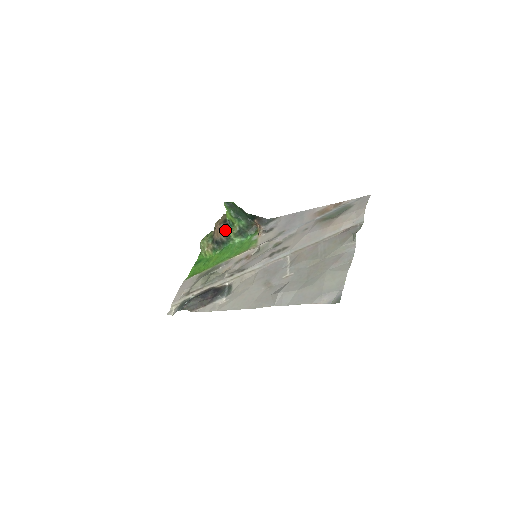
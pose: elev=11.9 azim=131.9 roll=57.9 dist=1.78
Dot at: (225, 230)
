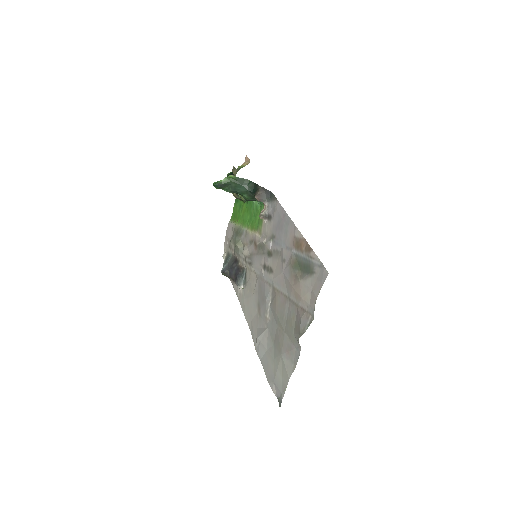
Dot at: occluded
